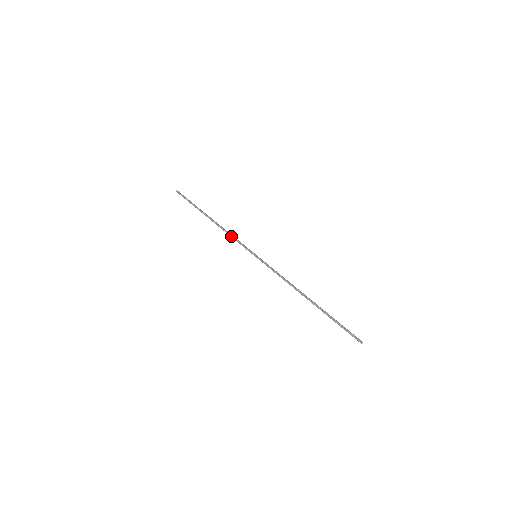
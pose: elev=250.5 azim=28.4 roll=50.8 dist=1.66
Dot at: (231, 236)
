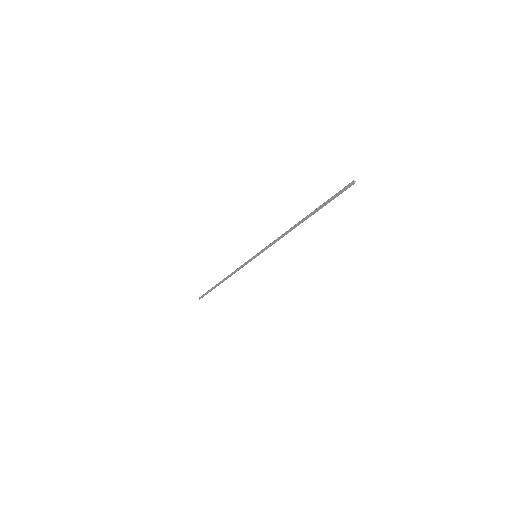
Dot at: (236, 270)
